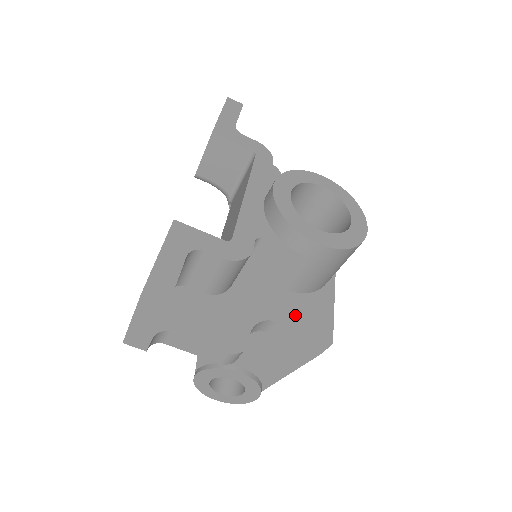
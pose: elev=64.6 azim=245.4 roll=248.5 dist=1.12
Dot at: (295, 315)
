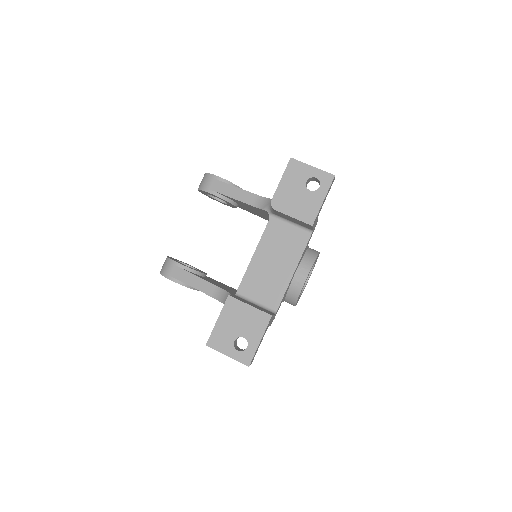
Dot at: occluded
